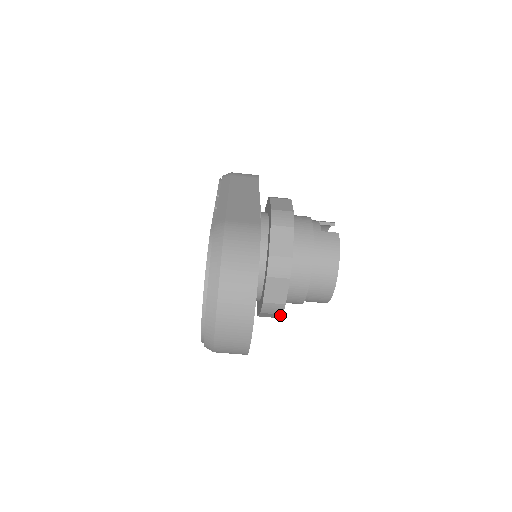
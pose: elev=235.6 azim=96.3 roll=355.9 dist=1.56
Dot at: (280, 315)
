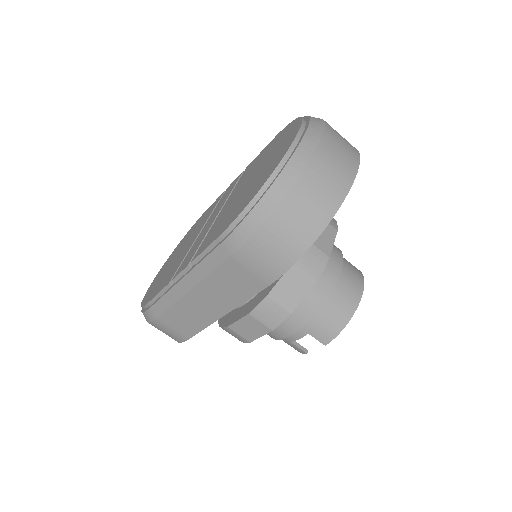
Dot at: (309, 287)
